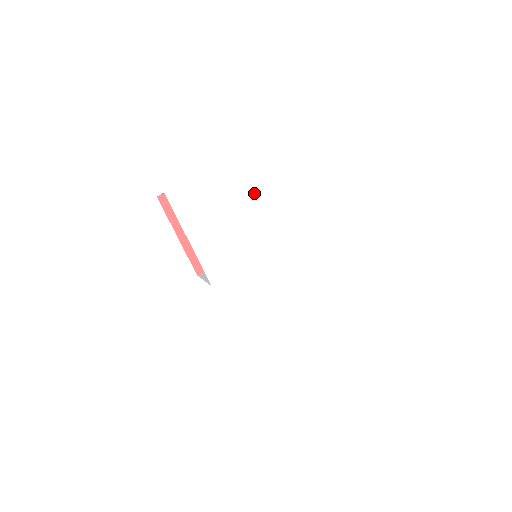
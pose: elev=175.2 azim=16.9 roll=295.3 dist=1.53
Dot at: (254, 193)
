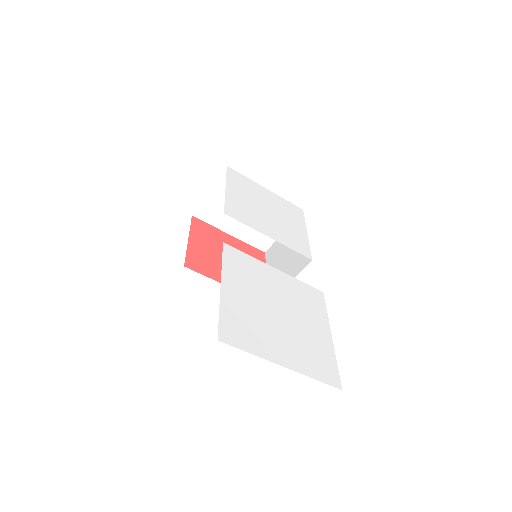
Dot at: (281, 213)
